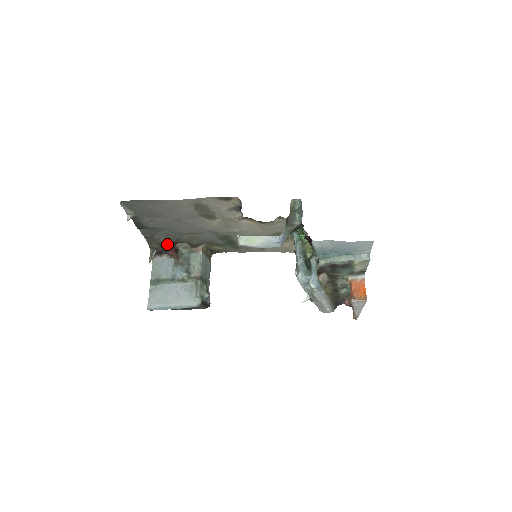
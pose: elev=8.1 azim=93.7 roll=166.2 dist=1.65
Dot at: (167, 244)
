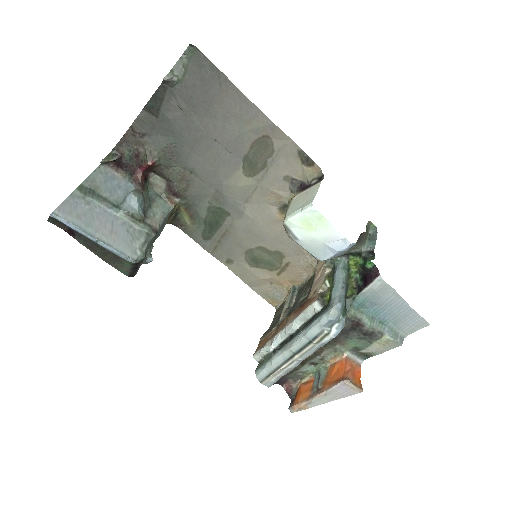
Dot at: (151, 159)
